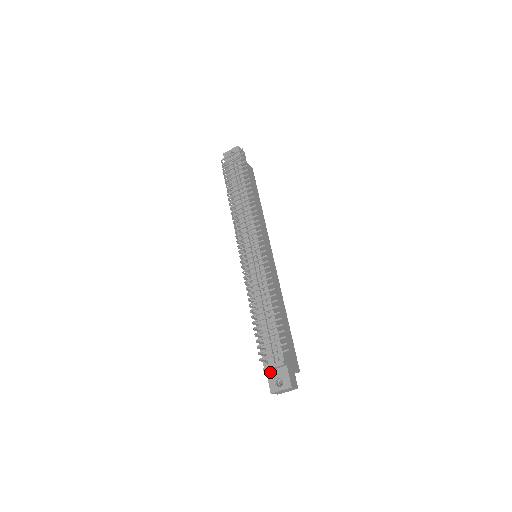
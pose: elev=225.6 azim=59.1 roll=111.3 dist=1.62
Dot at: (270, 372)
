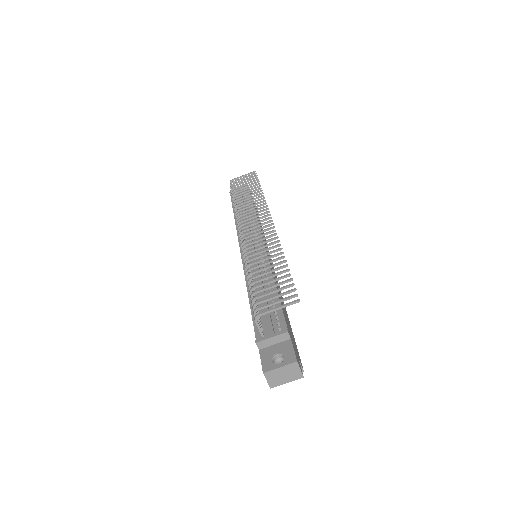
Dot at: (265, 349)
